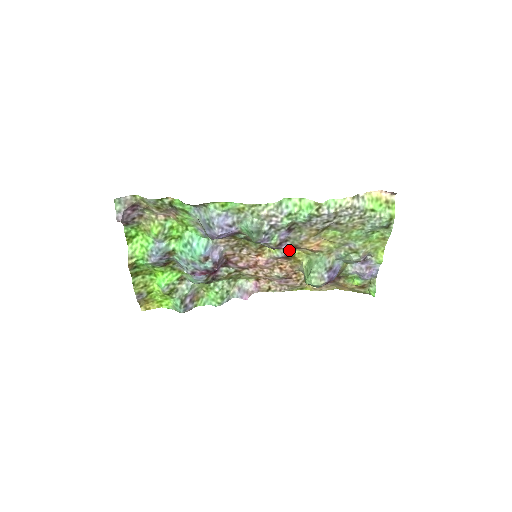
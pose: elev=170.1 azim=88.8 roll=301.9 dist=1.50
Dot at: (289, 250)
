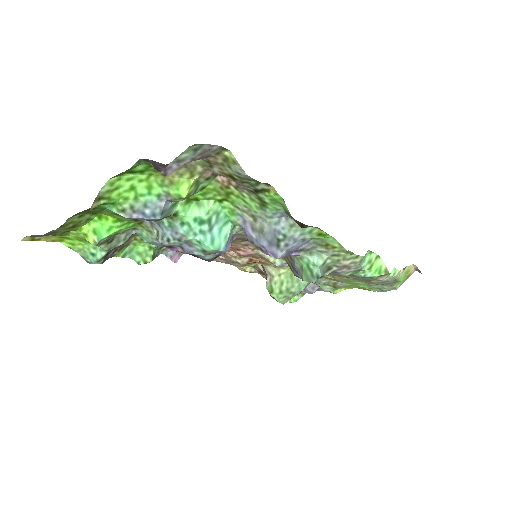
Dot at: occluded
